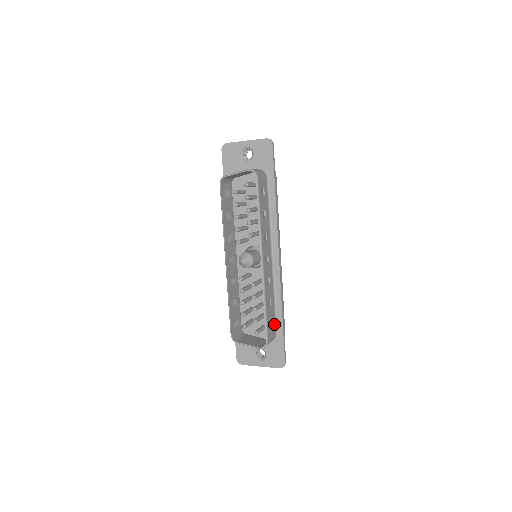
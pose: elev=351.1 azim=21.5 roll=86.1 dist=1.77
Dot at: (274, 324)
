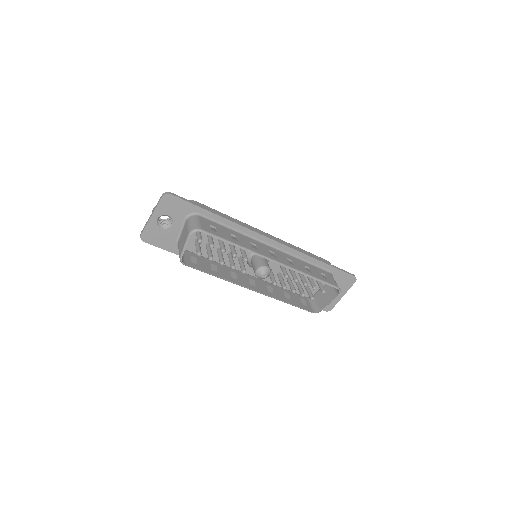
Dot at: (323, 271)
